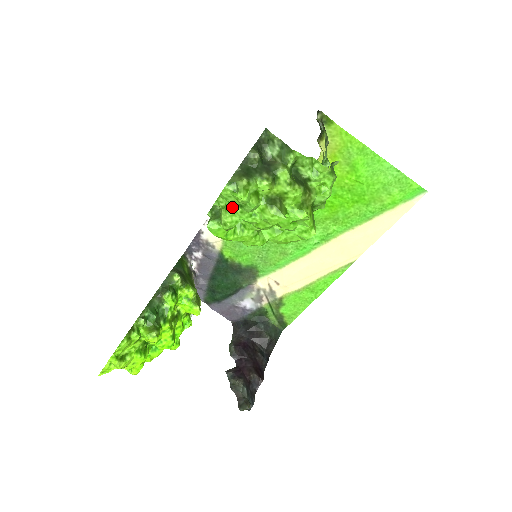
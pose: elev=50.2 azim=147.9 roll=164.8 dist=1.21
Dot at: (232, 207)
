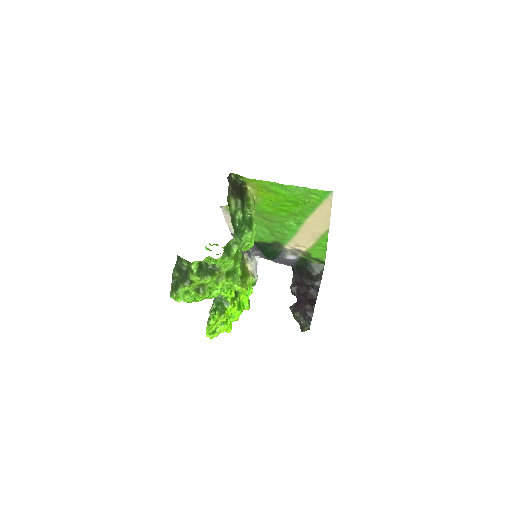
Dot at: occluded
